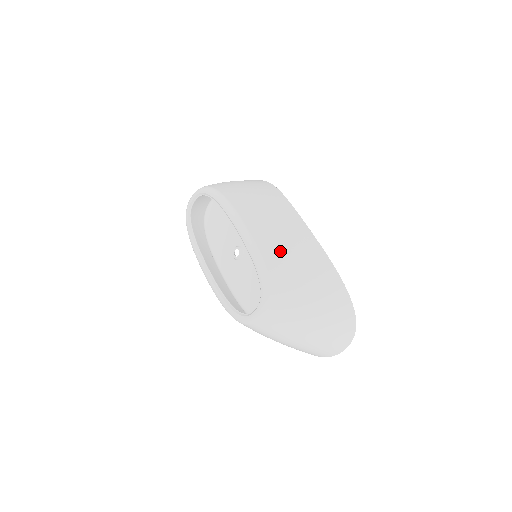
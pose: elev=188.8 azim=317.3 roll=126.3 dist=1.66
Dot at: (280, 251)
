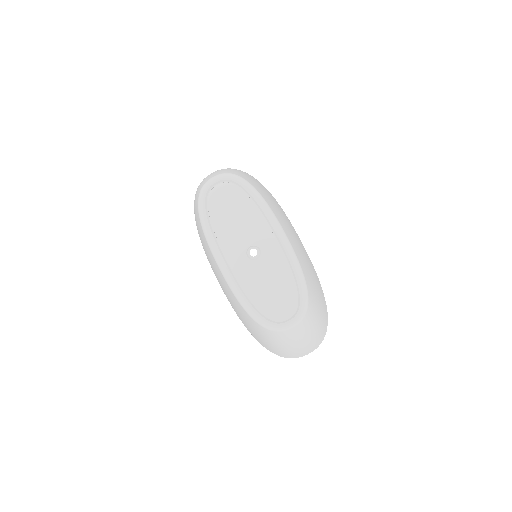
Dot at: (305, 264)
